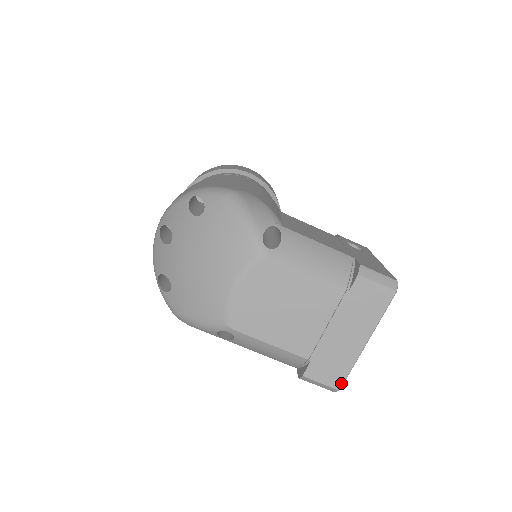
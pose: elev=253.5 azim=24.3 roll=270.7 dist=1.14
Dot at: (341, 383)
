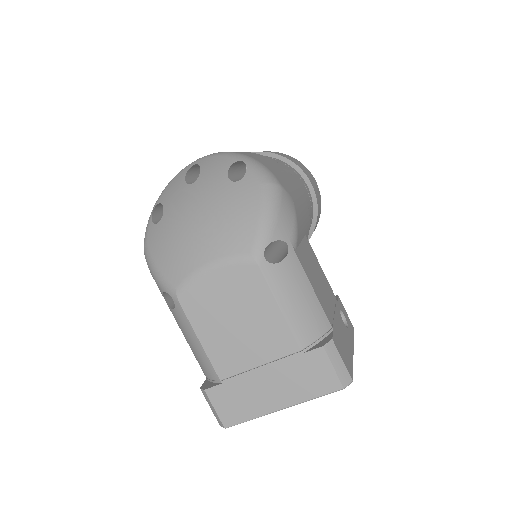
Dot at: (232, 424)
